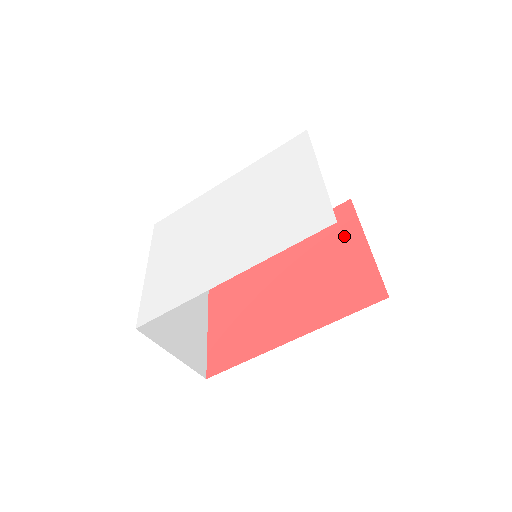
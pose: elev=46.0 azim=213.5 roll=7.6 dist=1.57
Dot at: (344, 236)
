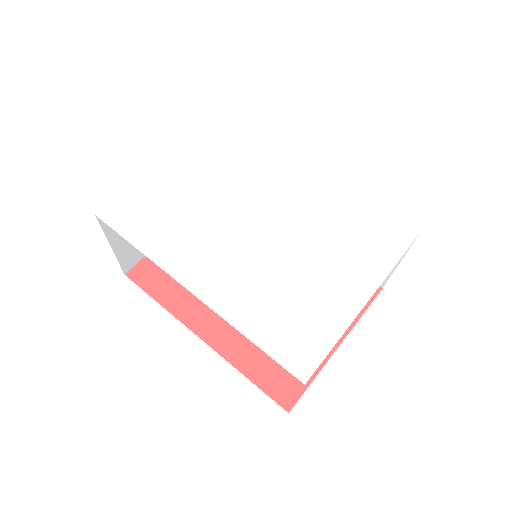
Dot at: occluded
